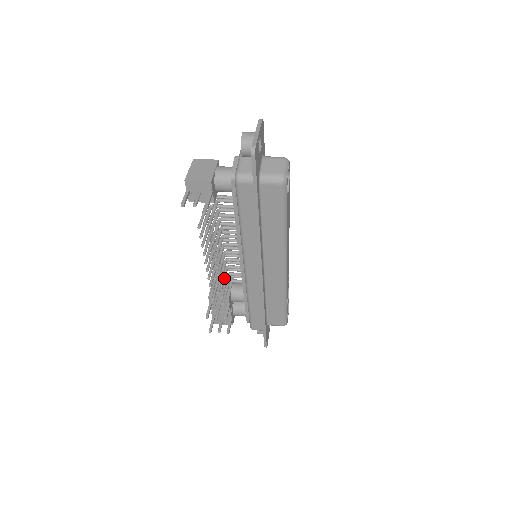
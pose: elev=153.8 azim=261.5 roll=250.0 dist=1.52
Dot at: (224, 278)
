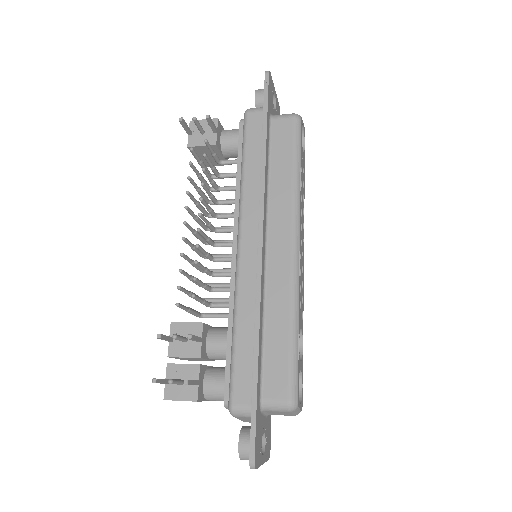
Dot at: (205, 267)
